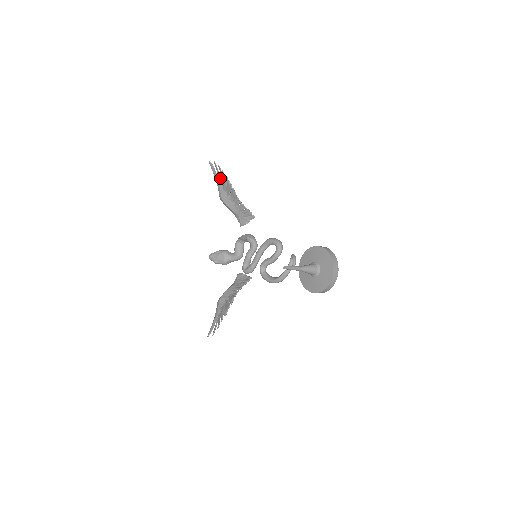
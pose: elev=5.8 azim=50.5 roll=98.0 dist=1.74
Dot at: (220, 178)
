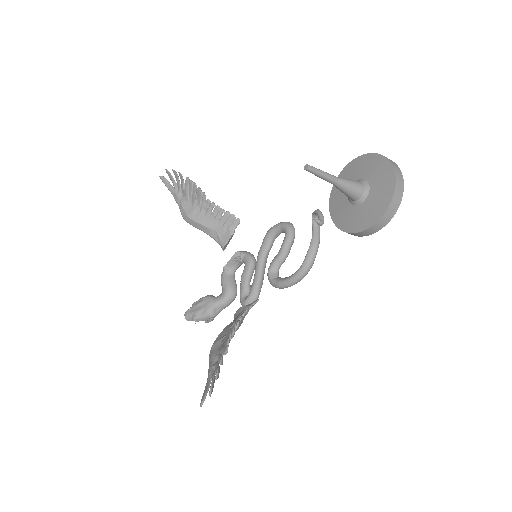
Dot at: (178, 187)
